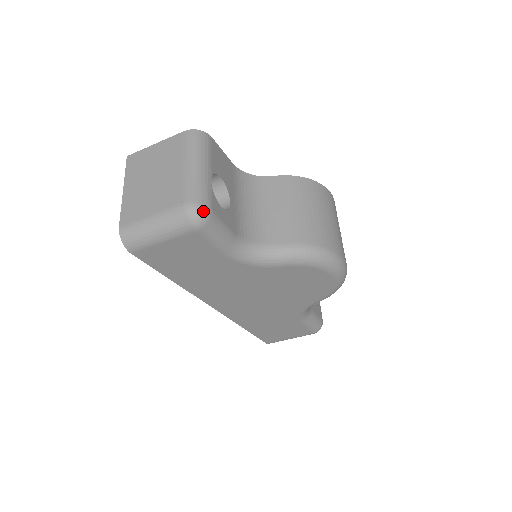
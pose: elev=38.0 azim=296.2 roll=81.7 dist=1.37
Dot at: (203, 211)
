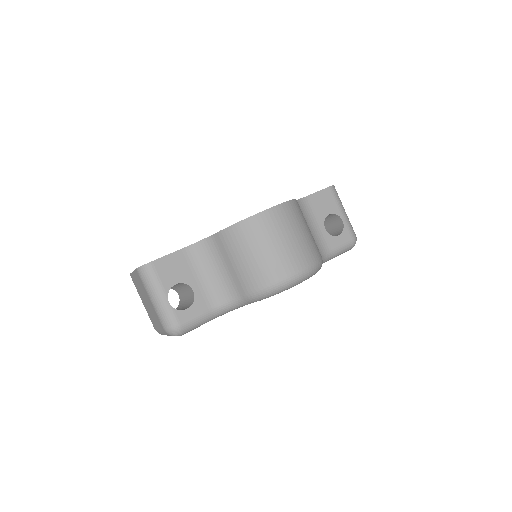
Dot at: (175, 331)
